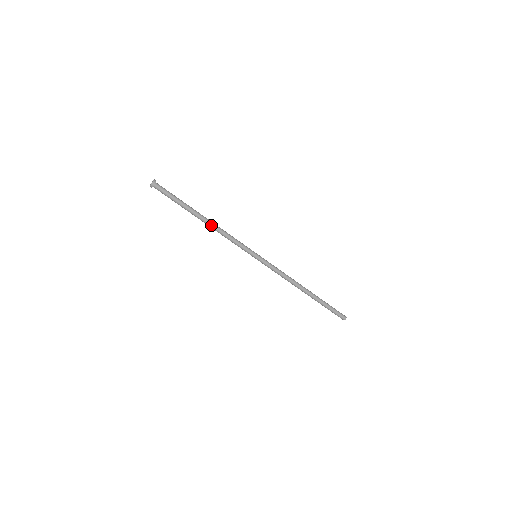
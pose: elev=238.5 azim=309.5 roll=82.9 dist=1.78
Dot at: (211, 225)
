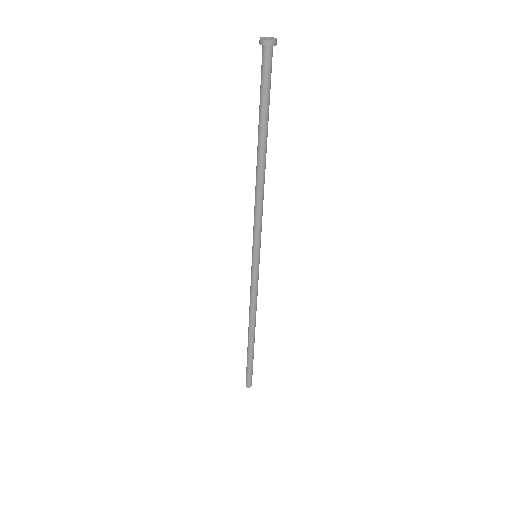
Dot at: (264, 174)
